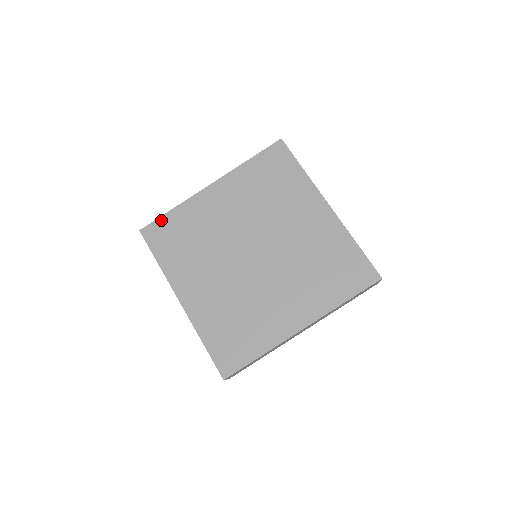
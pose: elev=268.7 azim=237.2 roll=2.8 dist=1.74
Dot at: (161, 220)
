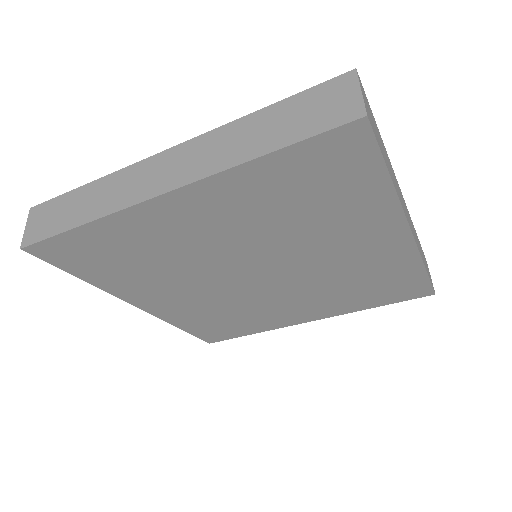
Dot at: (62, 239)
